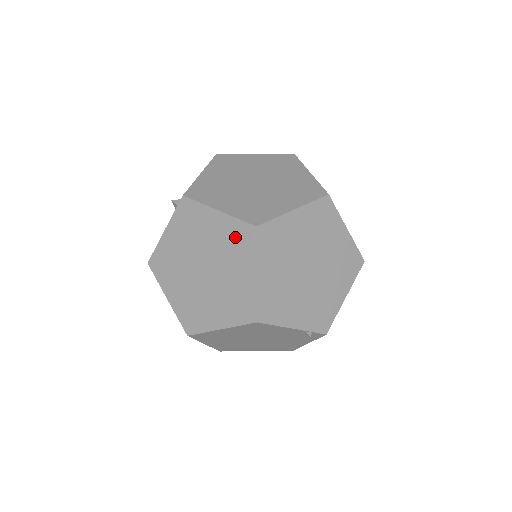
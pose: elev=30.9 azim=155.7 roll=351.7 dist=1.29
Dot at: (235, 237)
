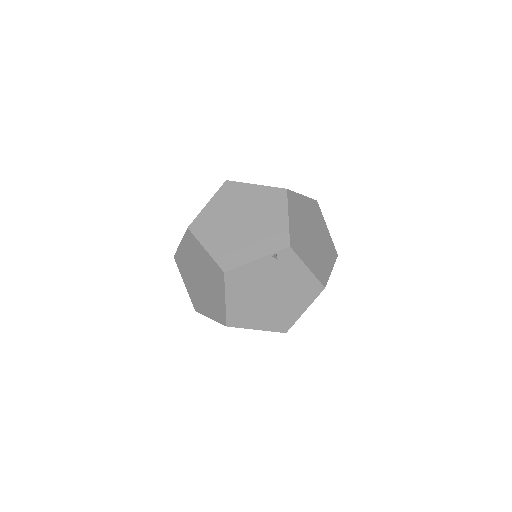
Dot at: (190, 245)
